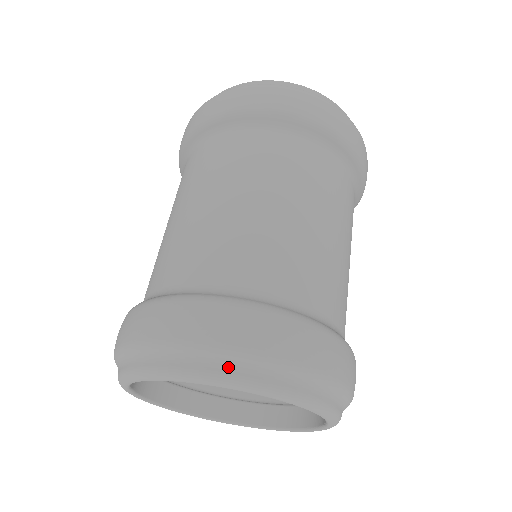
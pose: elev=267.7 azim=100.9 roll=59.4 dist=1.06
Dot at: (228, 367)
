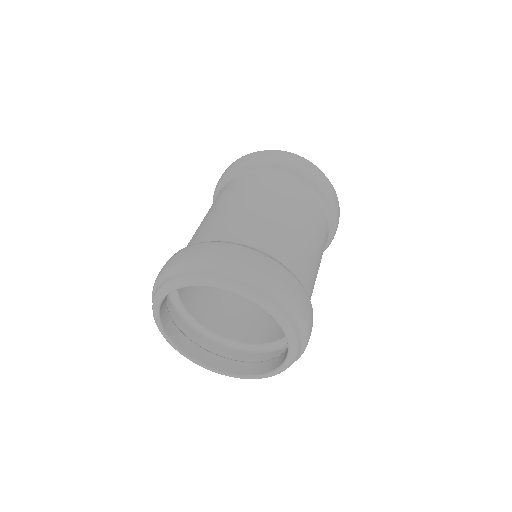
Dot at: (230, 276)
